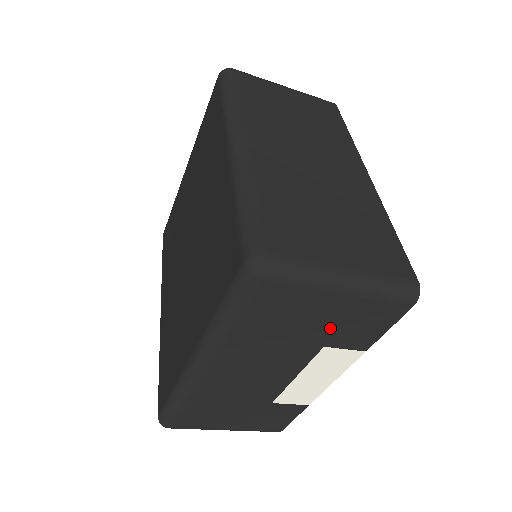
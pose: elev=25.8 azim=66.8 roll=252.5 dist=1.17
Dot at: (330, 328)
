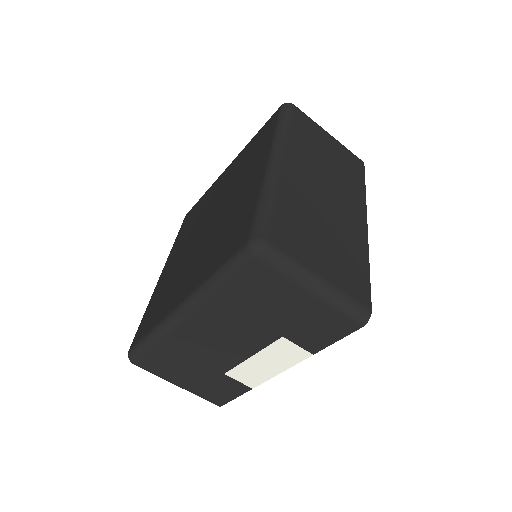
Dot at: (293, 321)
